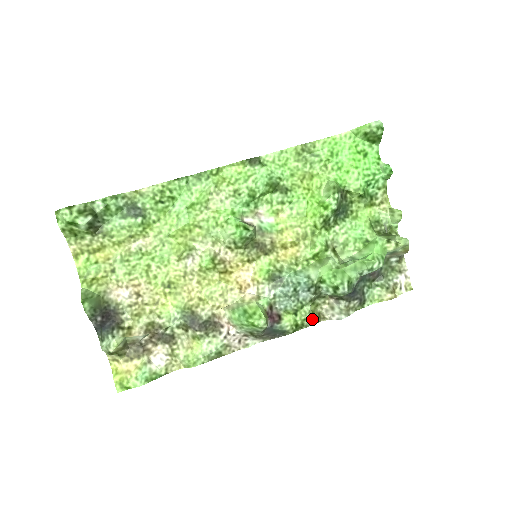
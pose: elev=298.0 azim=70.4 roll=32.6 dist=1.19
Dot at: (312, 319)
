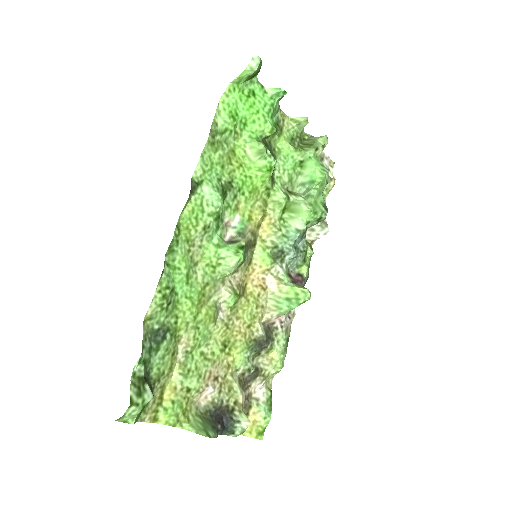
Dot at: occluded
